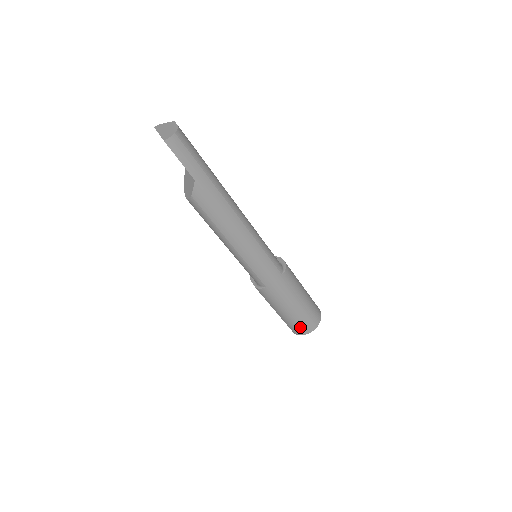
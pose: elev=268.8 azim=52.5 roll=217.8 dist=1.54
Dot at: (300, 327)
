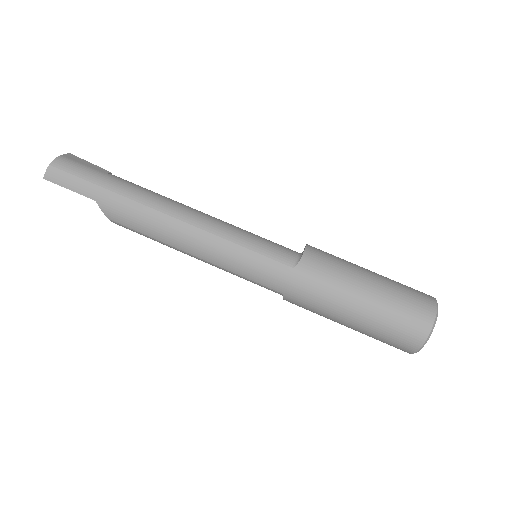
Dot at: (395, 340)
